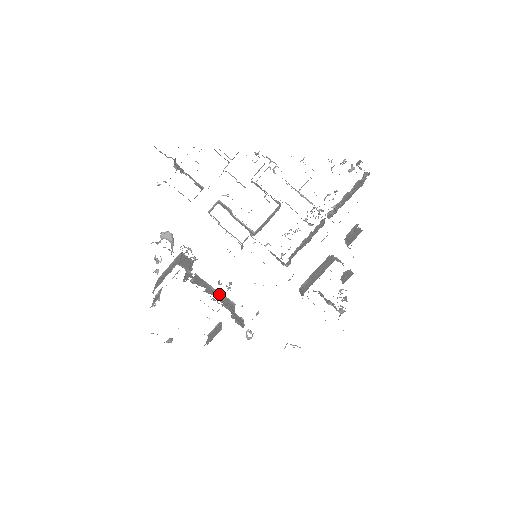
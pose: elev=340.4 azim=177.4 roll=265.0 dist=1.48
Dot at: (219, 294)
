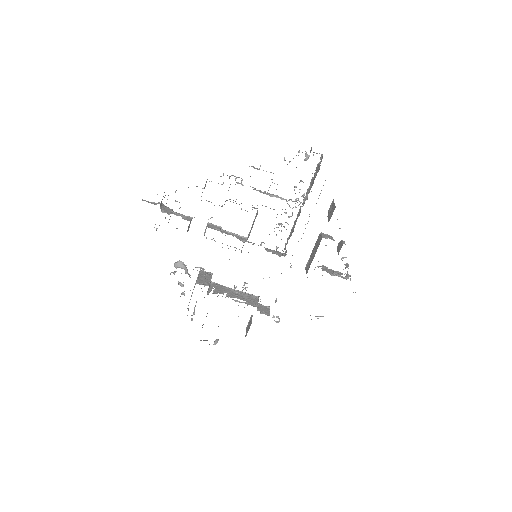
Dot at: (241, 294)
